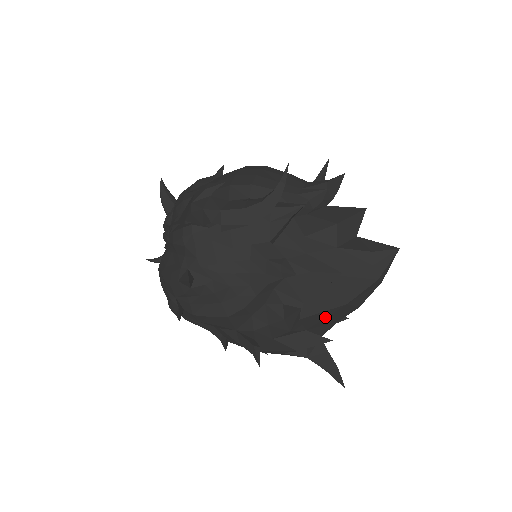
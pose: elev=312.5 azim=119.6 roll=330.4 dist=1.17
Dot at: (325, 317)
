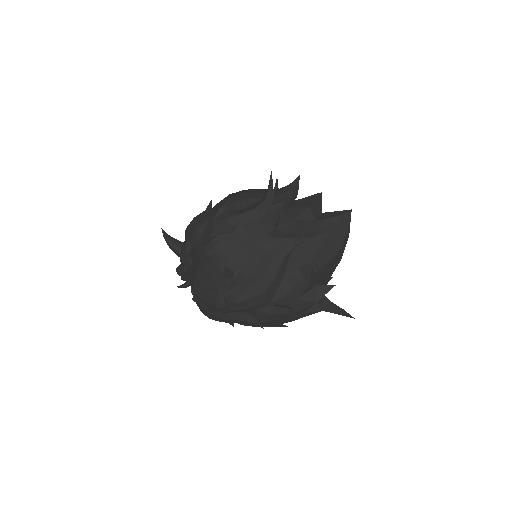
Dot at: (325, 270)
